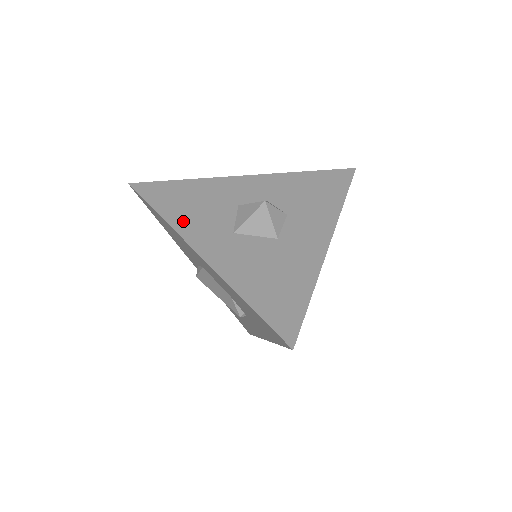
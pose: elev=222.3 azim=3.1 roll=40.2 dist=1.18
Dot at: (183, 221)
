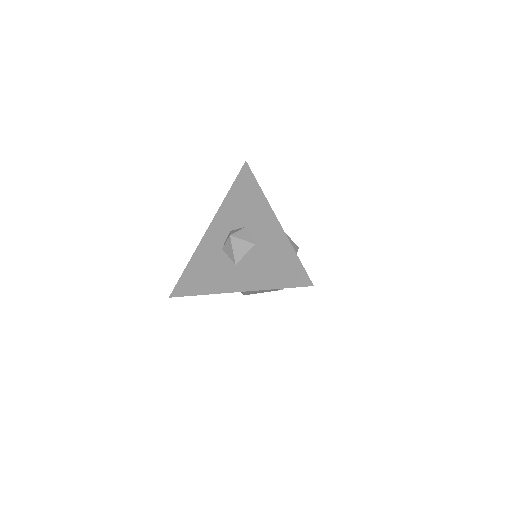
Dot at: (211, 286)
